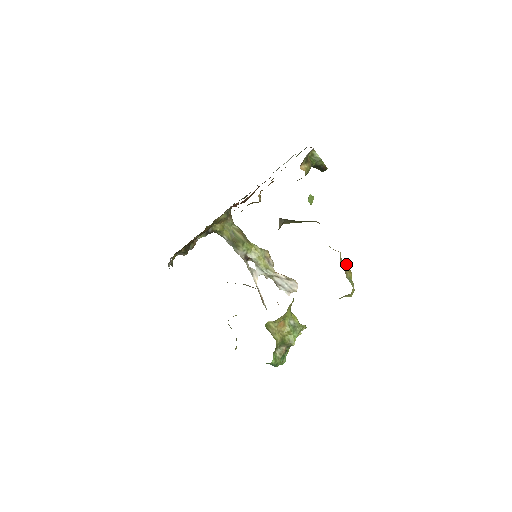
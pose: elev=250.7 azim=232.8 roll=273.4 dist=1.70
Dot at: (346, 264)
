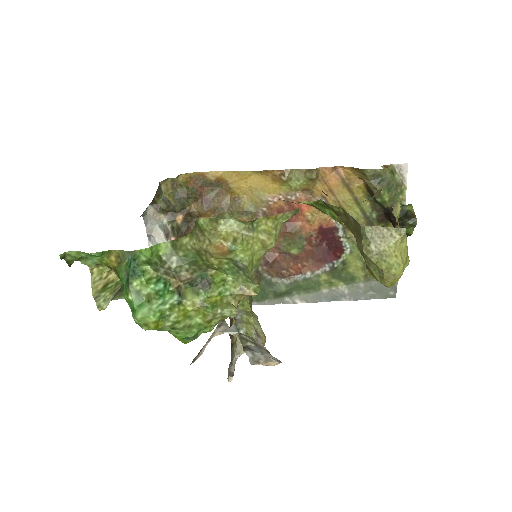
Dot at: occluded
